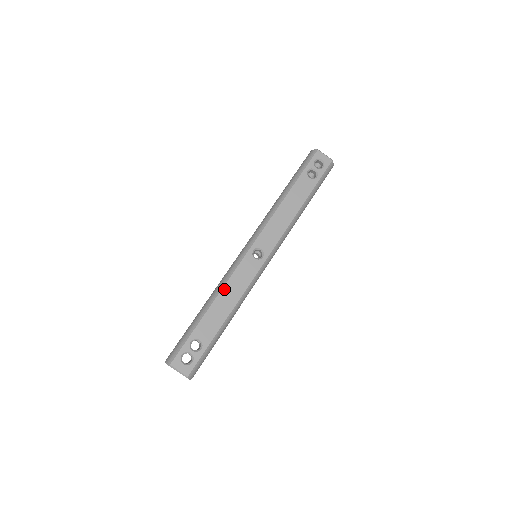
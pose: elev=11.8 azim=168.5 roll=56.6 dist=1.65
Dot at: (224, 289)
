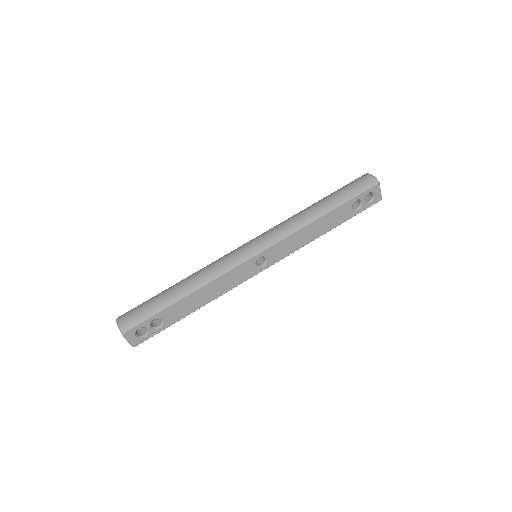
Dot at: (211, 283)
